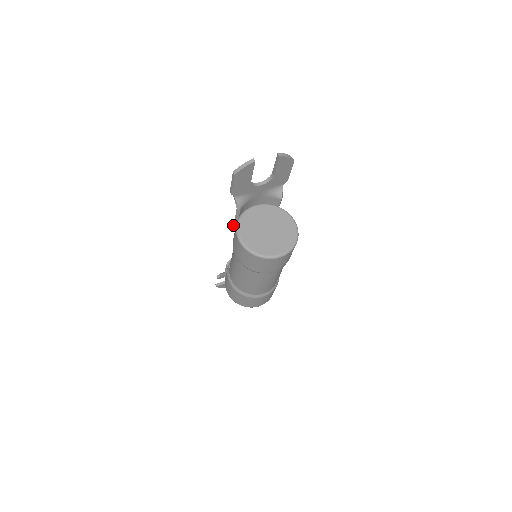
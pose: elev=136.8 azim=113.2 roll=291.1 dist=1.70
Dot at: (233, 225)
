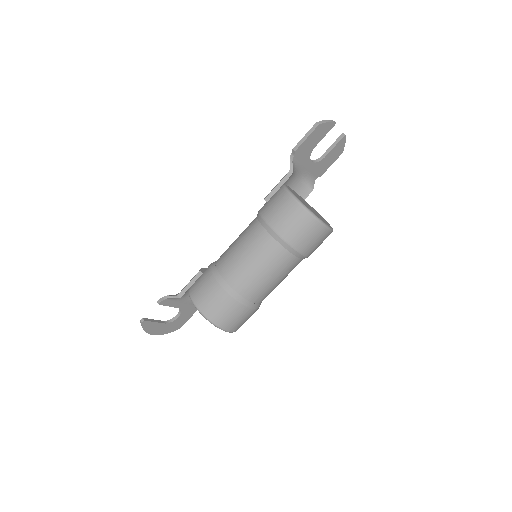
Dot at: (265, 197)
